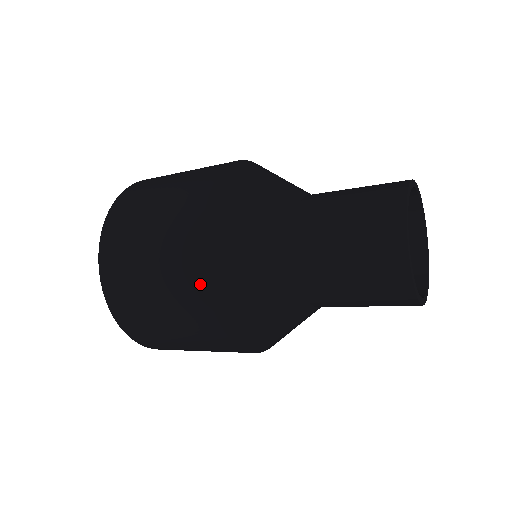
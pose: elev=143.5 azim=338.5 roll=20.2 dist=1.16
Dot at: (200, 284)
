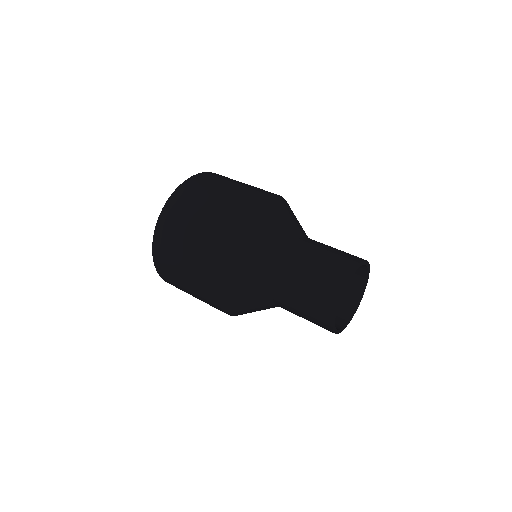
Dot at: (227, 231)
